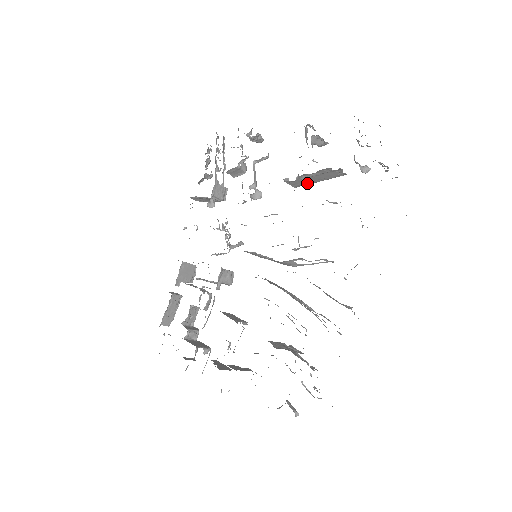
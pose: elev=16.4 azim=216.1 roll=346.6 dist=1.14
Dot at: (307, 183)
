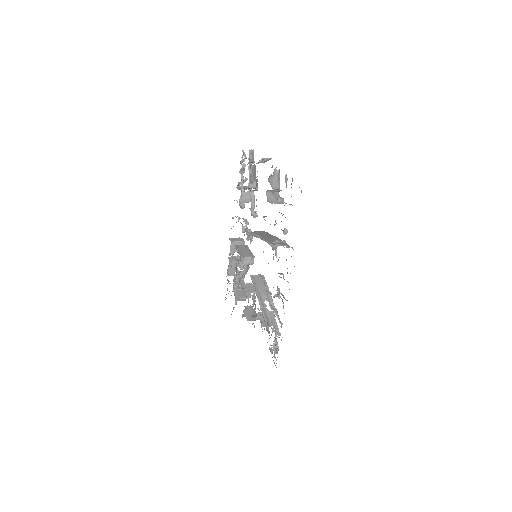
Dot at: occluded
